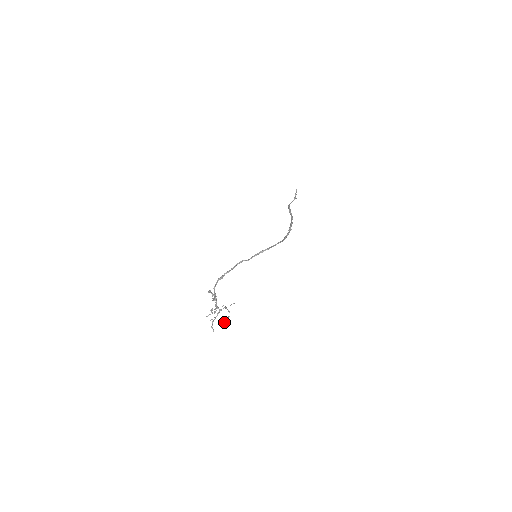
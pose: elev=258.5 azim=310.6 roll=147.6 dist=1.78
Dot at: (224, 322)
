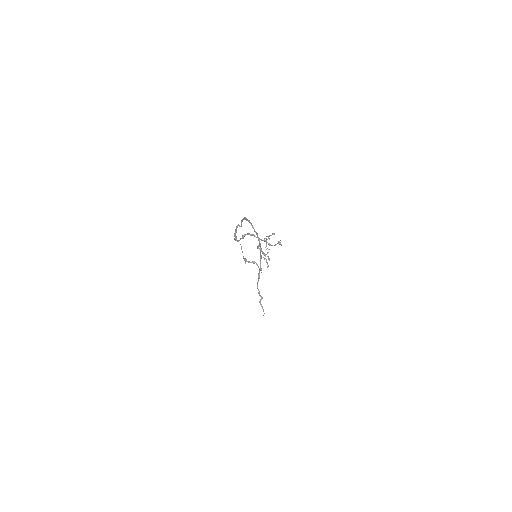
Dot at: (279, 243)
